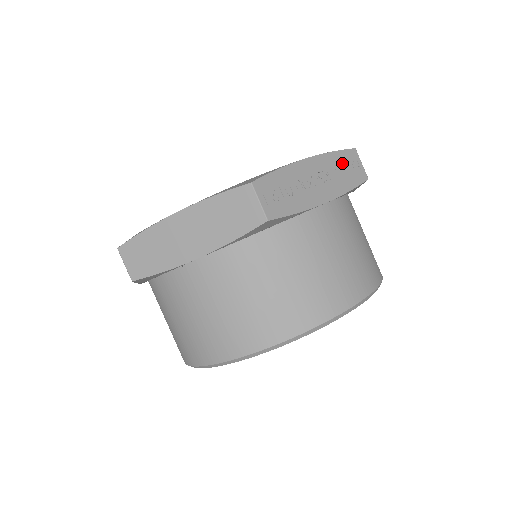
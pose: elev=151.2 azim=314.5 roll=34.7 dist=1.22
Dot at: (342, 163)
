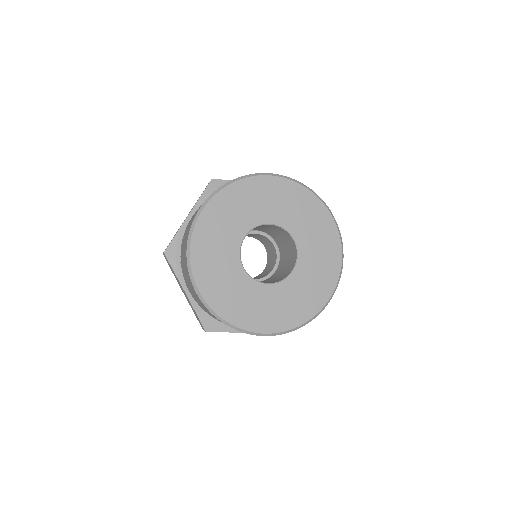
Dot at: occluded
